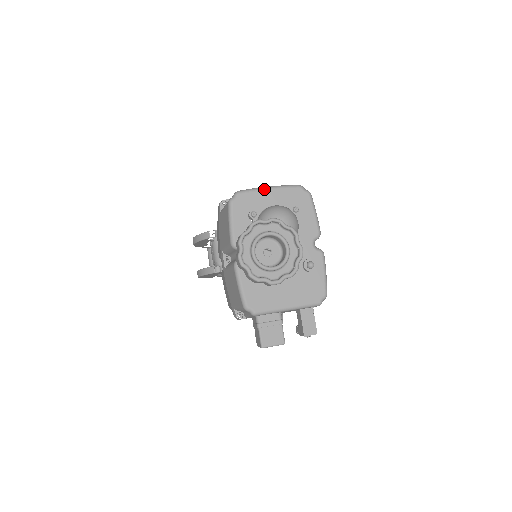
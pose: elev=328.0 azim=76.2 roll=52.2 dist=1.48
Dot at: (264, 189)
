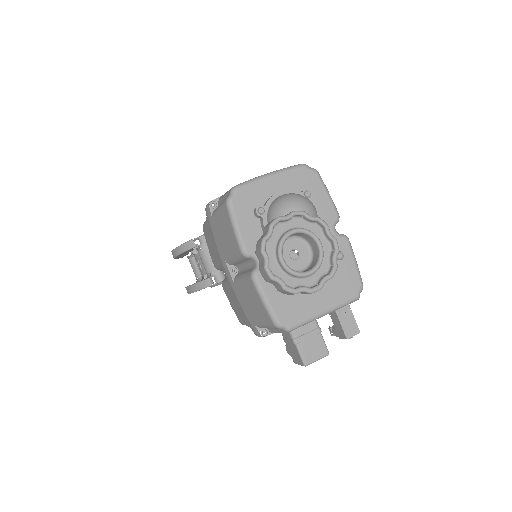
Dot at: (264, 177)
